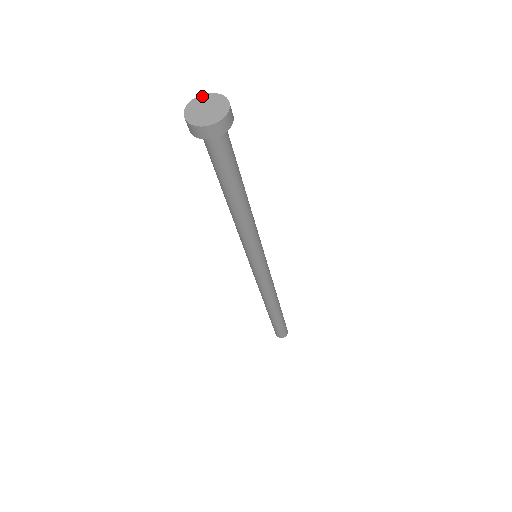
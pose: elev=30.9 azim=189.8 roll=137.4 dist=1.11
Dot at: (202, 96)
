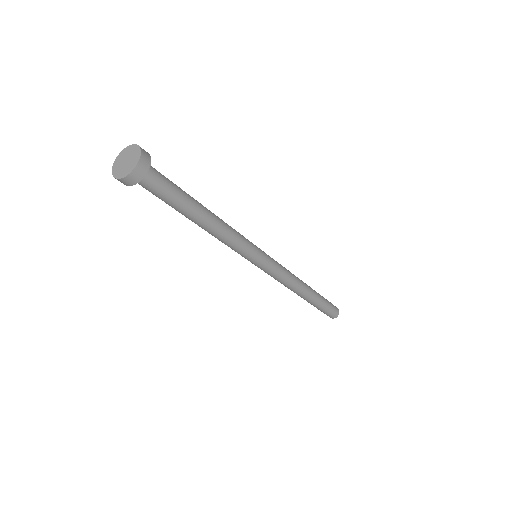
Dot at: (115, 163)
